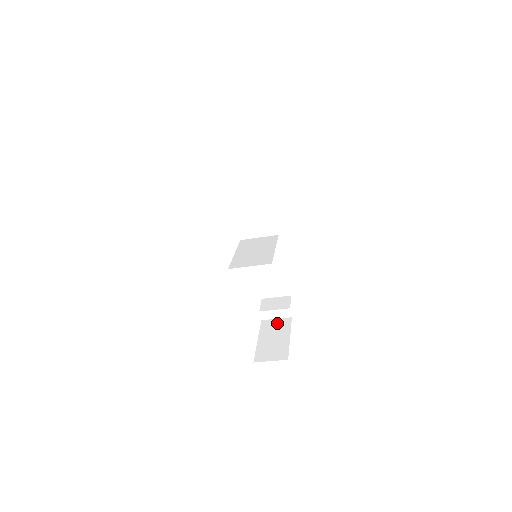
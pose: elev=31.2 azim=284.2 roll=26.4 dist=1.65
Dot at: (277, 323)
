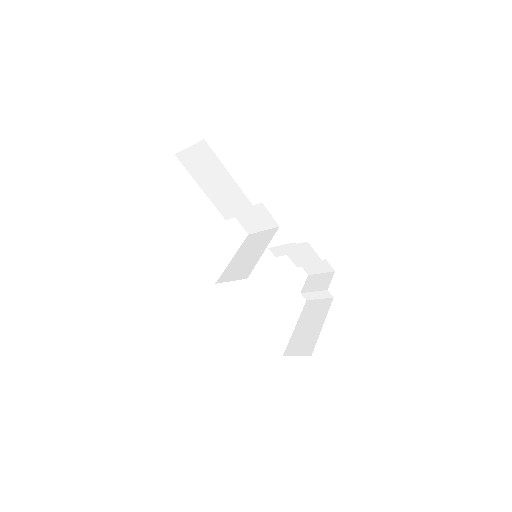
Dot at: (318, 305)
